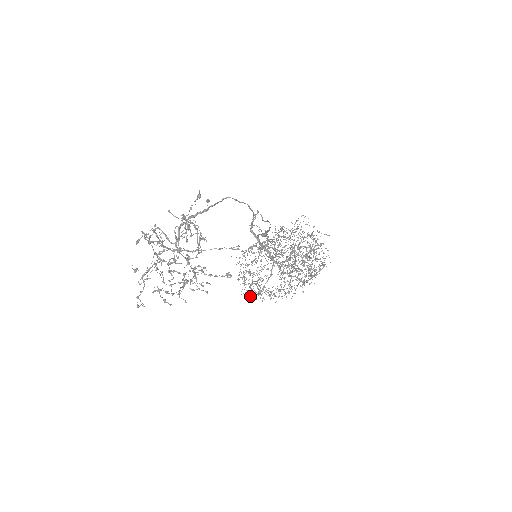
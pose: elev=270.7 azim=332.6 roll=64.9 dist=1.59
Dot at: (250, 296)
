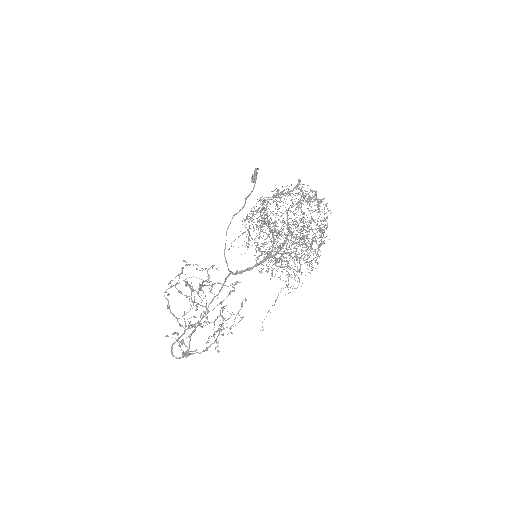
Dot at: occluded
